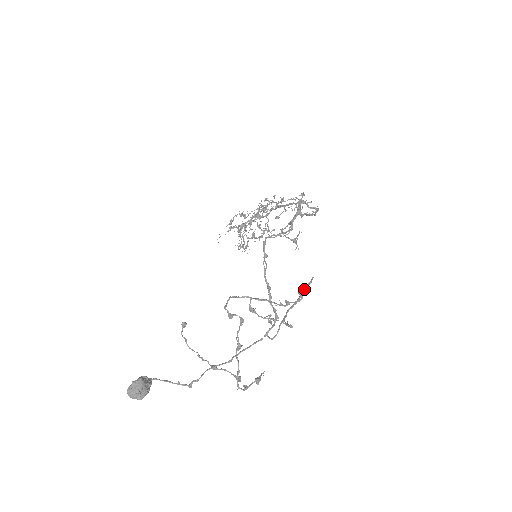
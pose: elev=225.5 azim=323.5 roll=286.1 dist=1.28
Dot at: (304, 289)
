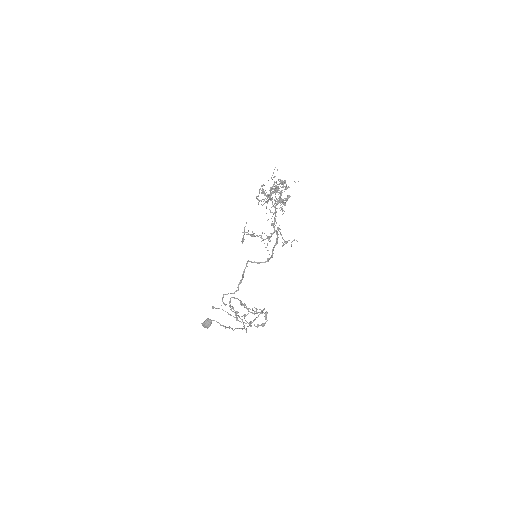
Dot at: occluded
